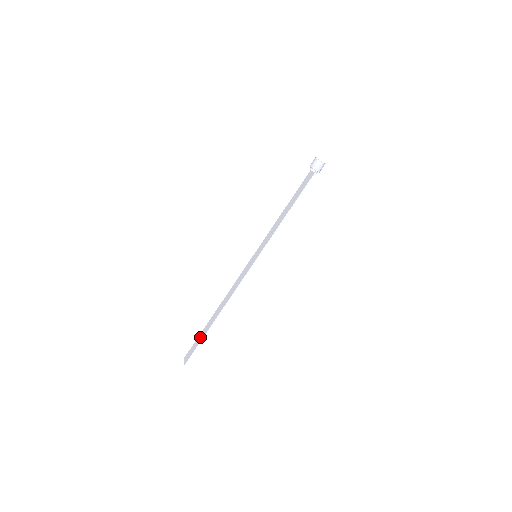
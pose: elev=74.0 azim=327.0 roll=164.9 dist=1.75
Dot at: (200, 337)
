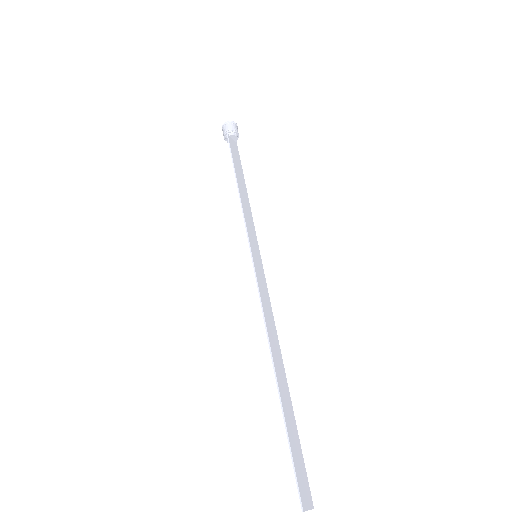
Dot at: (291, 436)
